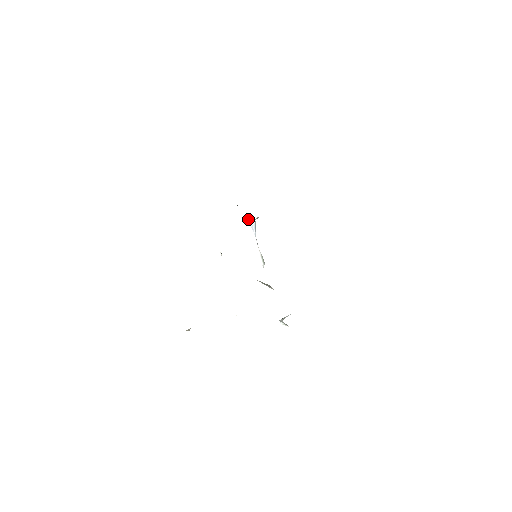
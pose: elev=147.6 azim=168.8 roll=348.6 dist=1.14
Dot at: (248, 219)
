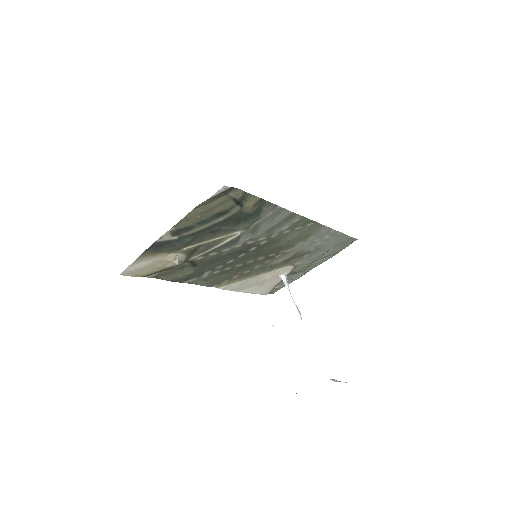
Dot at: (281, 277)
